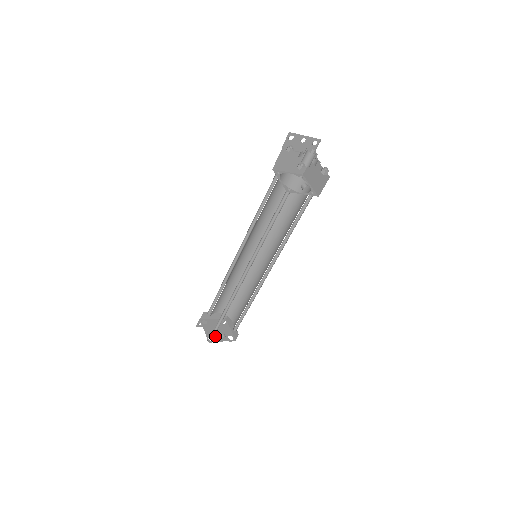
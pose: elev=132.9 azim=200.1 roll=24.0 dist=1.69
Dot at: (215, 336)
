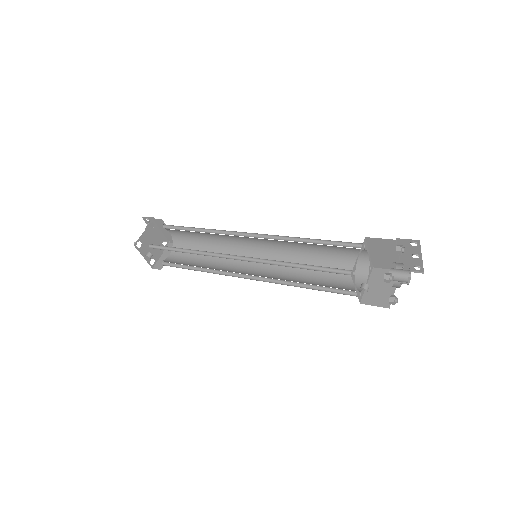
Dot at: (144, 246)
